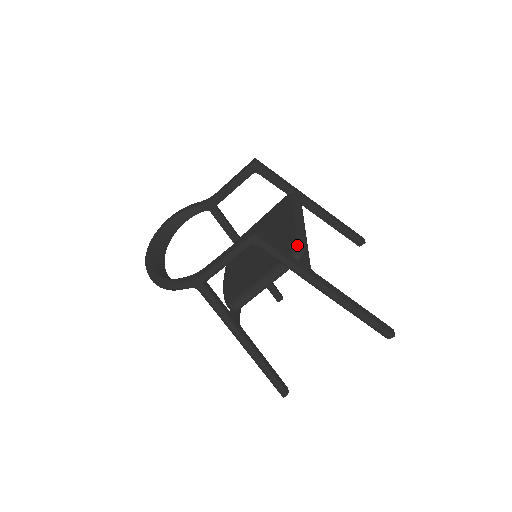
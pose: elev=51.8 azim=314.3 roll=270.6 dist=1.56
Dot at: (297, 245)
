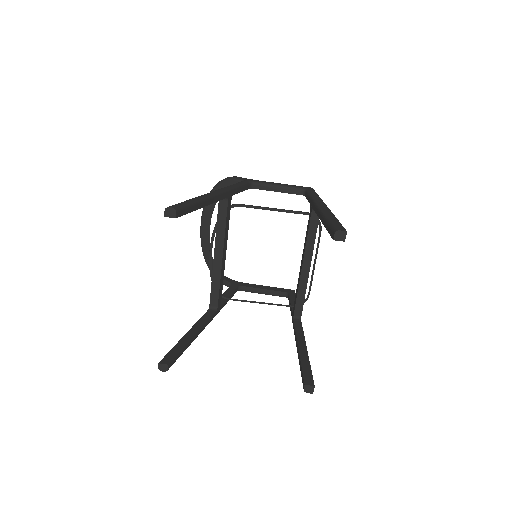
Dot at: occluded
